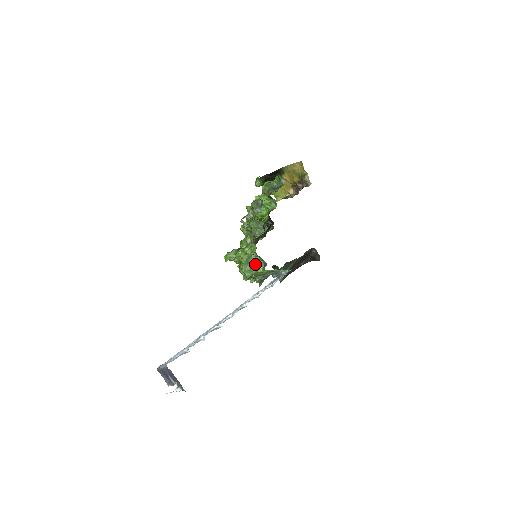
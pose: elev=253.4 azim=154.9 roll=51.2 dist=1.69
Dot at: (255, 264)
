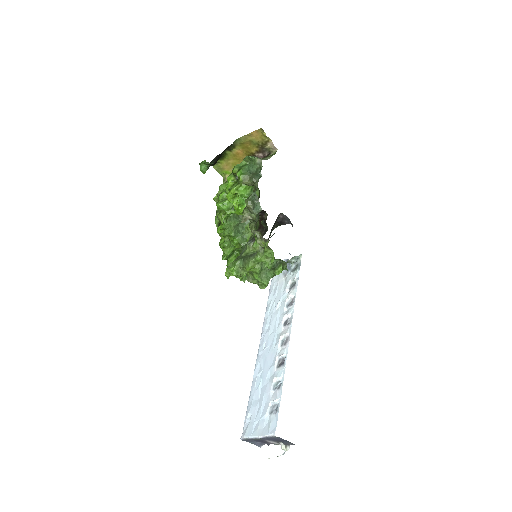
Dot at: (272, 268)
